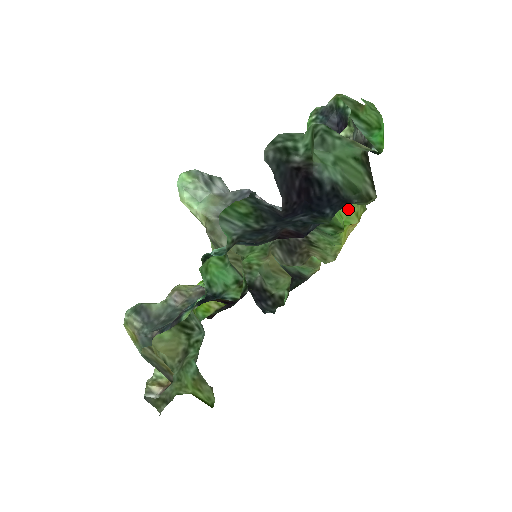
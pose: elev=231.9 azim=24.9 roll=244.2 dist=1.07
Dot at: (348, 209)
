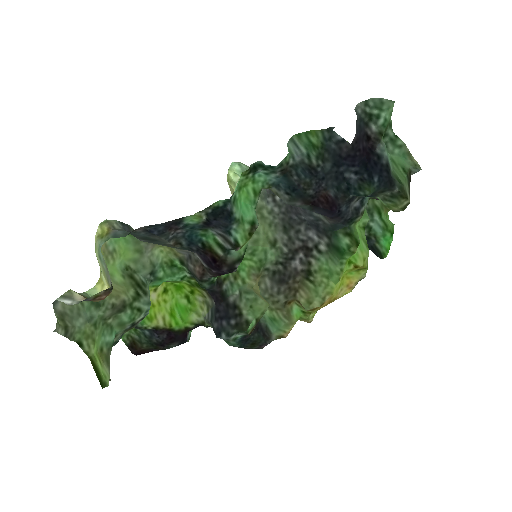
Dot at: (360, 249)
